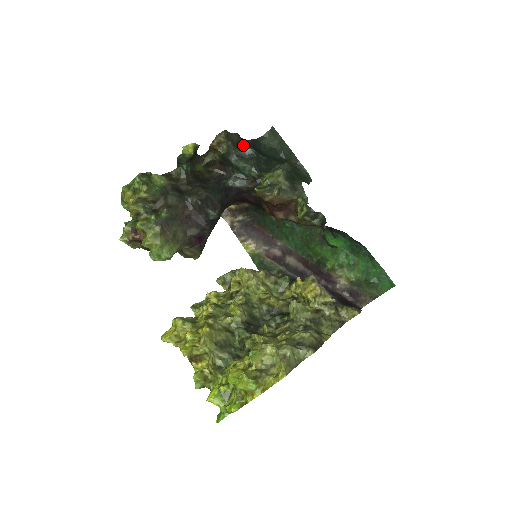
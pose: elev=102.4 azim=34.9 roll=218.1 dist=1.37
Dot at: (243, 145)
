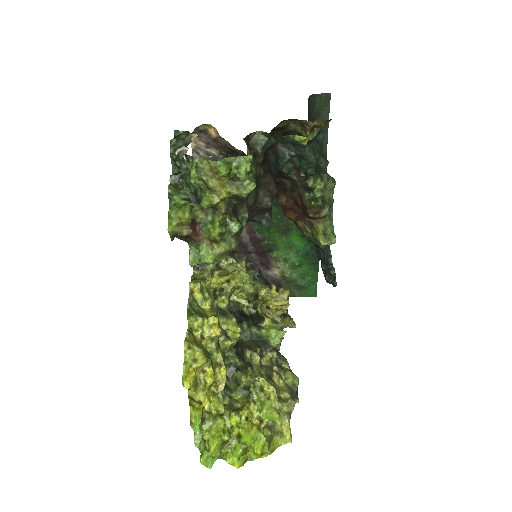
Dot at: occluded
